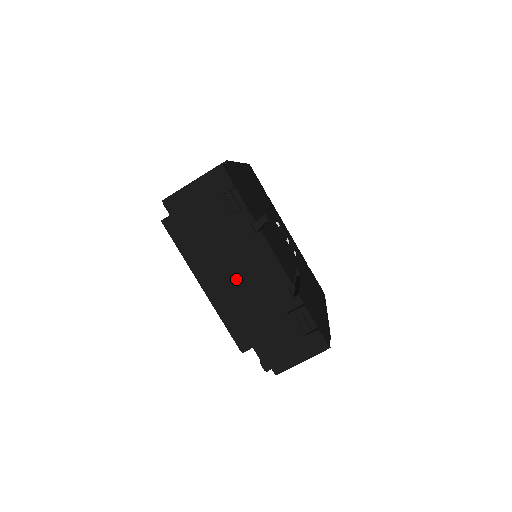
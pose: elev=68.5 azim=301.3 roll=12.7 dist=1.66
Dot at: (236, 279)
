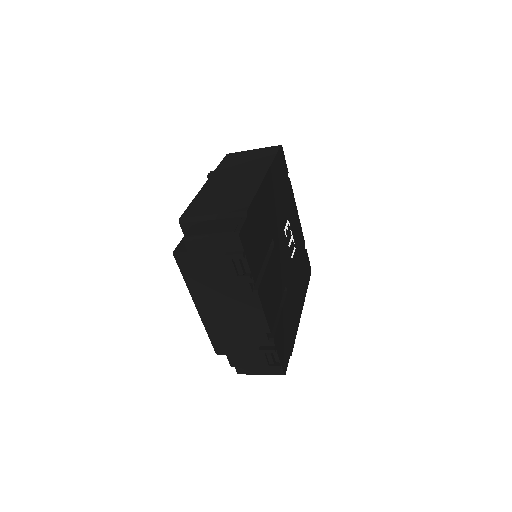
Dot at: (226, 313)
